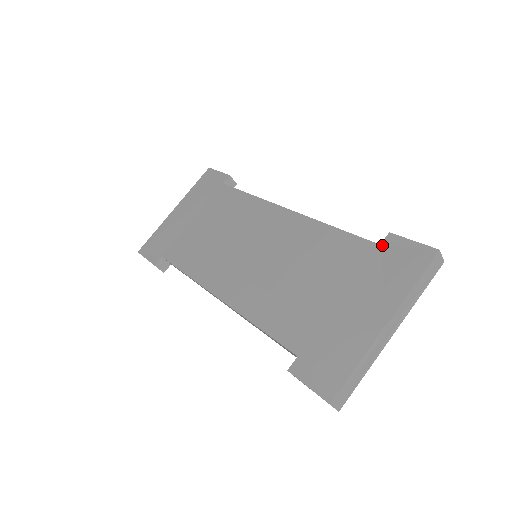
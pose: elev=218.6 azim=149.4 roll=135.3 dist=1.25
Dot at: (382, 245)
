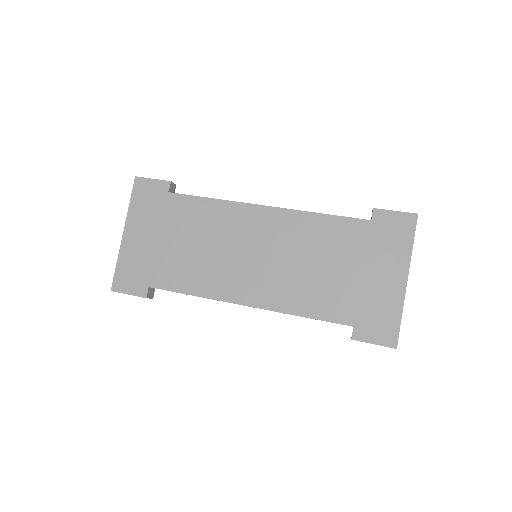
Dot at: (373, 220)
